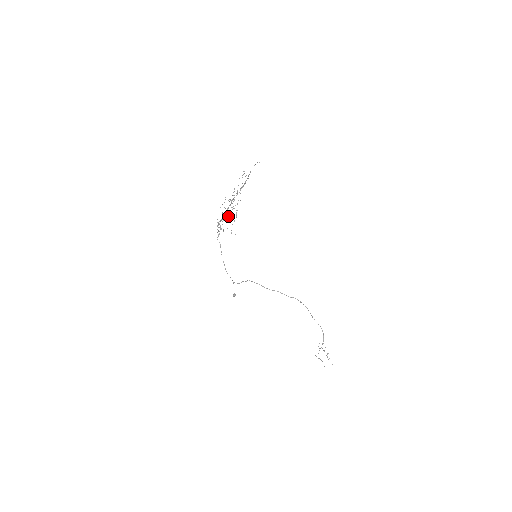
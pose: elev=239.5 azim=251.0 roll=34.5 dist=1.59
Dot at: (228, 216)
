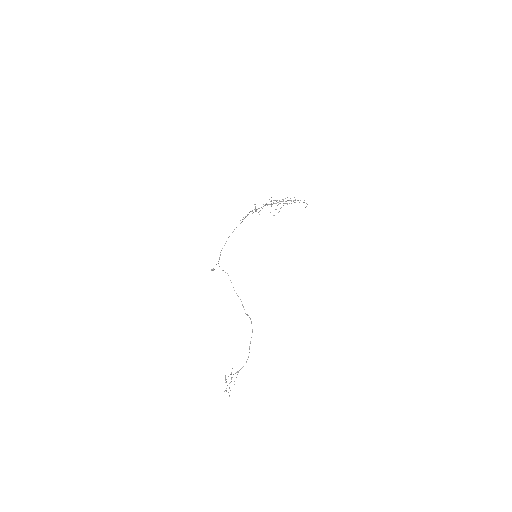
Dot at: occluded
